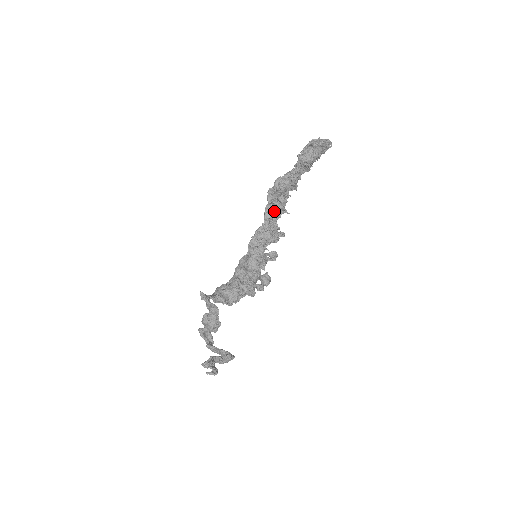
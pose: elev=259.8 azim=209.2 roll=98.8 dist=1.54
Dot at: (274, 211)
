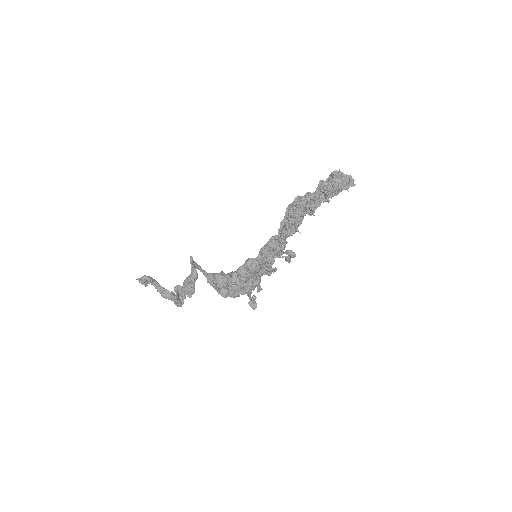
Dot at: (286, 224)
